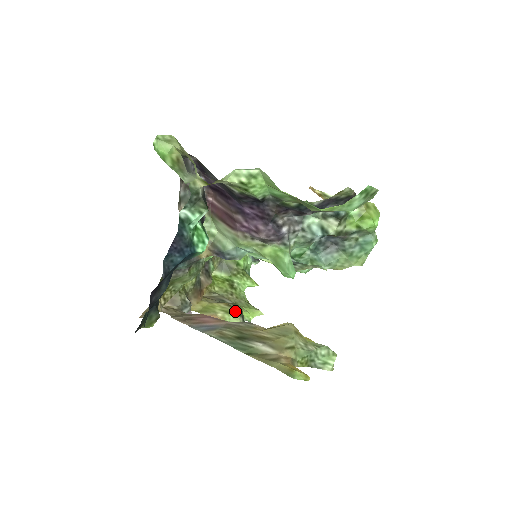
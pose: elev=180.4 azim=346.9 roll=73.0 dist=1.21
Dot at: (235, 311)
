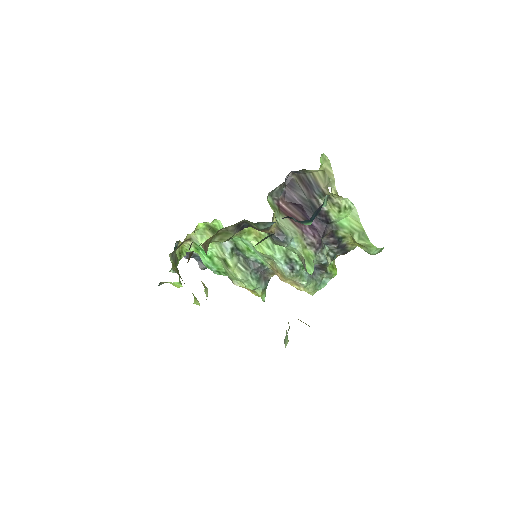
Dot at: occluded
